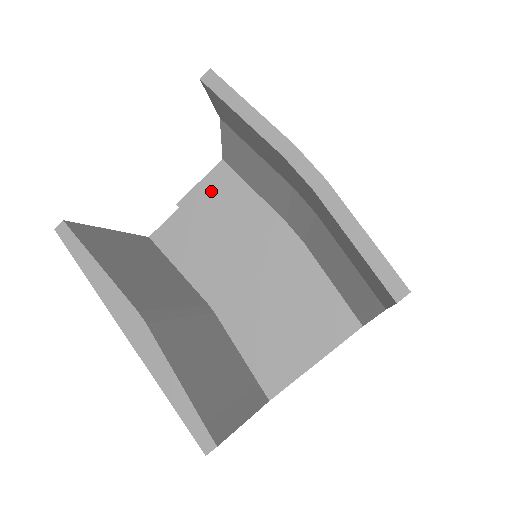
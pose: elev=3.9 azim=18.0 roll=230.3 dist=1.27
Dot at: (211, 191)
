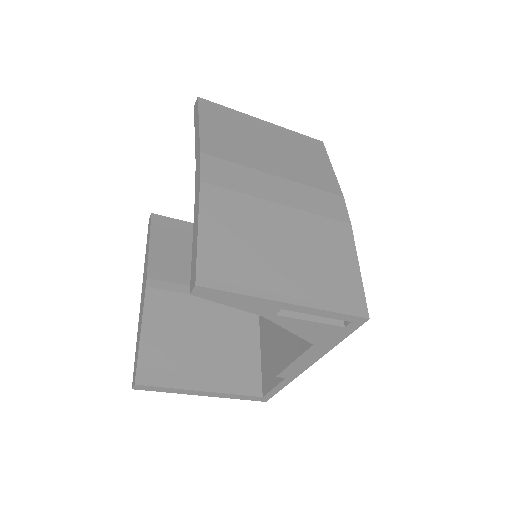
Dot at: occluded
